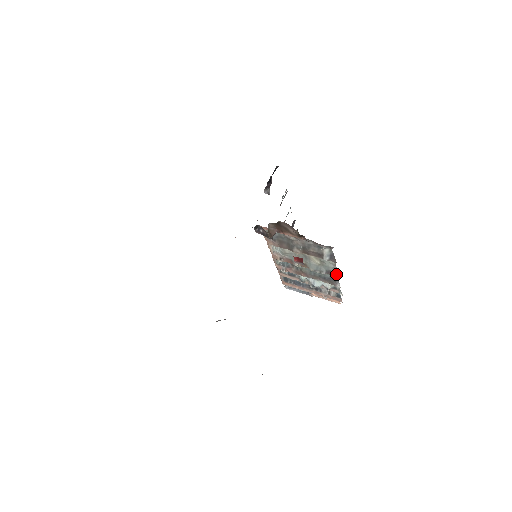
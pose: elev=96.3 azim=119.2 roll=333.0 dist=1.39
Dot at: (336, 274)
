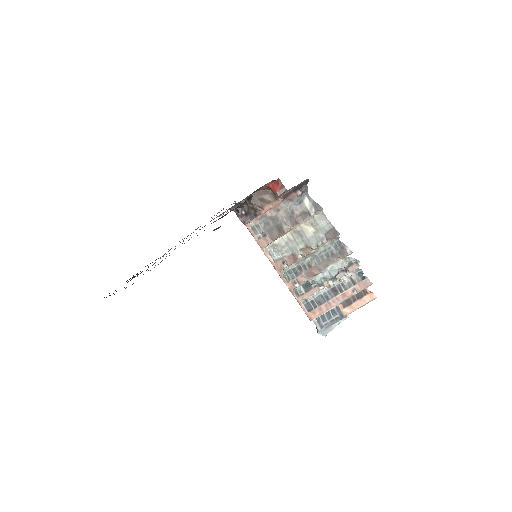
Dot at: (335, 232)
